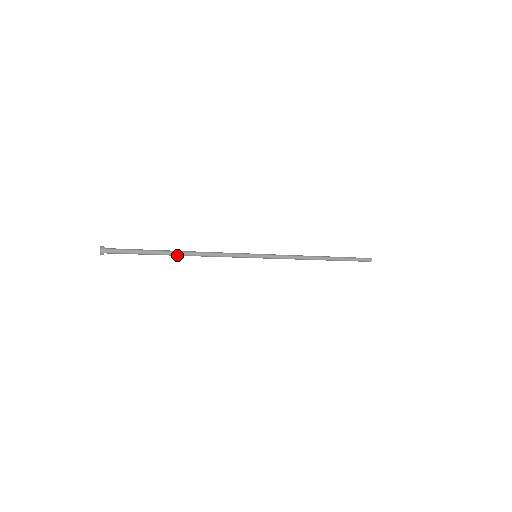
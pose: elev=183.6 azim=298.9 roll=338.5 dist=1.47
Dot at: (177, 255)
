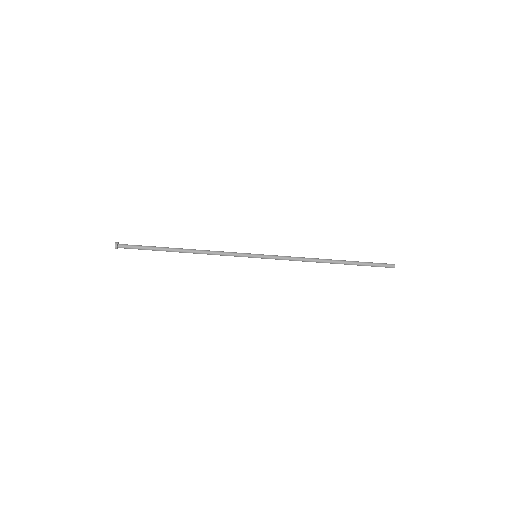
Dot at: (179, 251)
